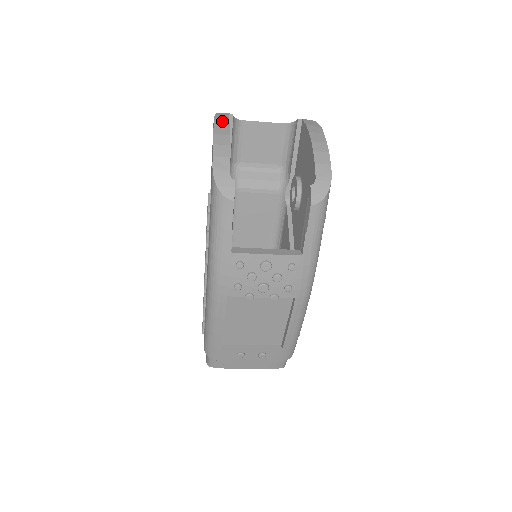
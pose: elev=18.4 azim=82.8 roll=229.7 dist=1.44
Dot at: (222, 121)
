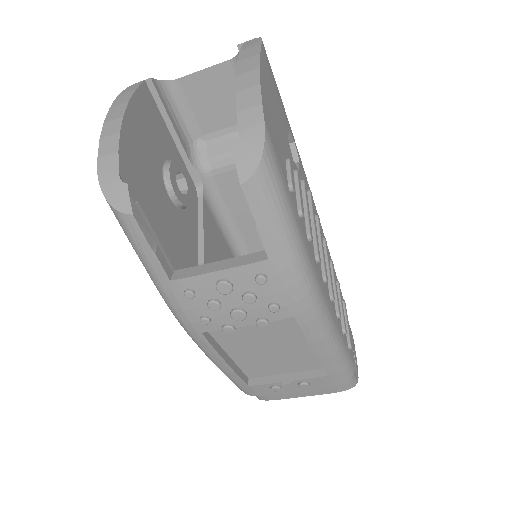
Dot at: (124, 97)
